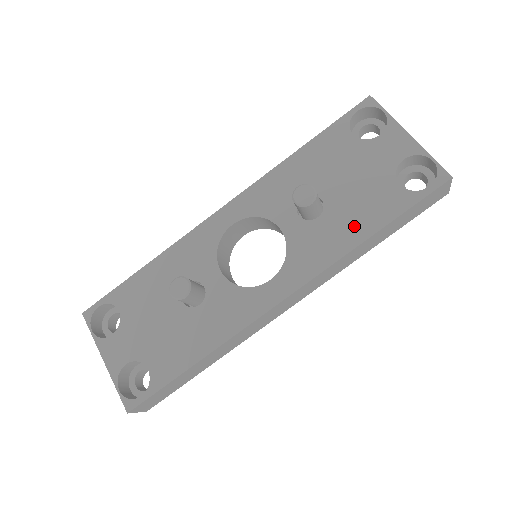
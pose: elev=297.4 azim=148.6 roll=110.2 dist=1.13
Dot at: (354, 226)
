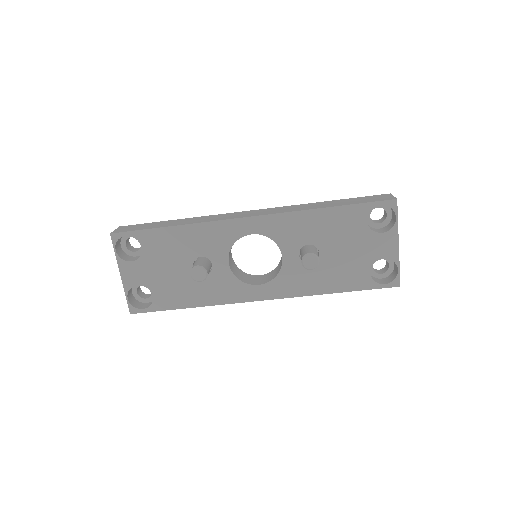
Dot at: (328, 282)
